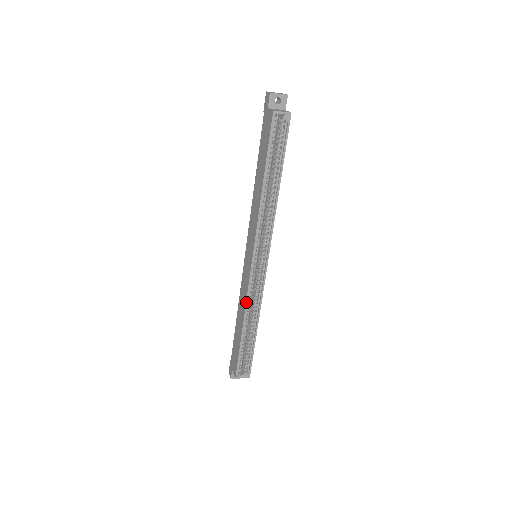
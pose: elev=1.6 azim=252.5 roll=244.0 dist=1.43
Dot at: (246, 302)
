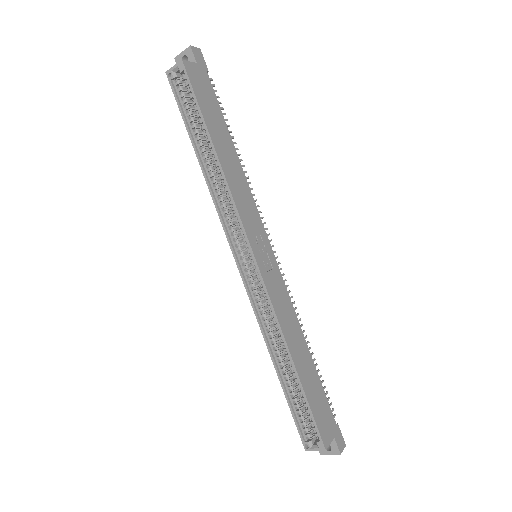
Dot at: (258, 323)
